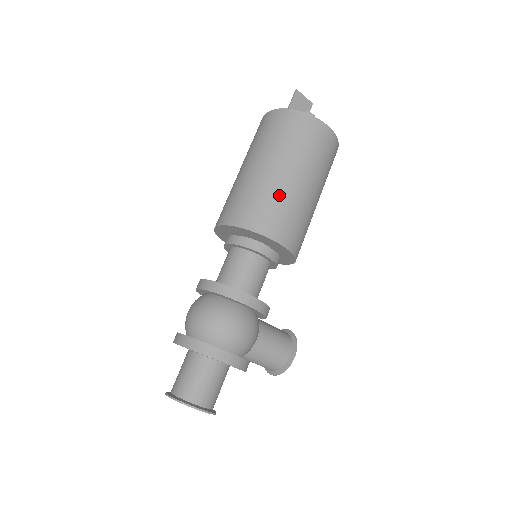
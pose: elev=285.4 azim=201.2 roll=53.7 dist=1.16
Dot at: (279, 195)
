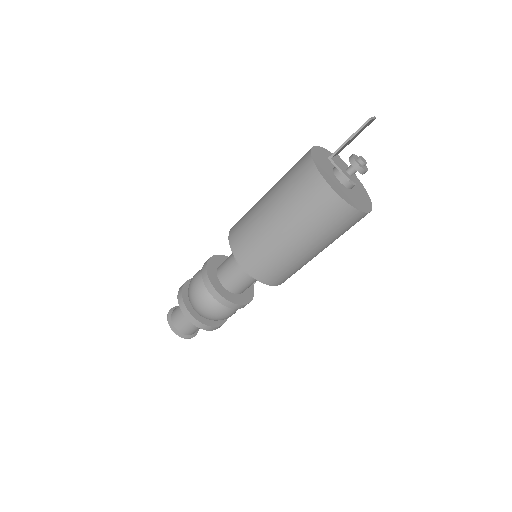
Dot at: (301, 265)
